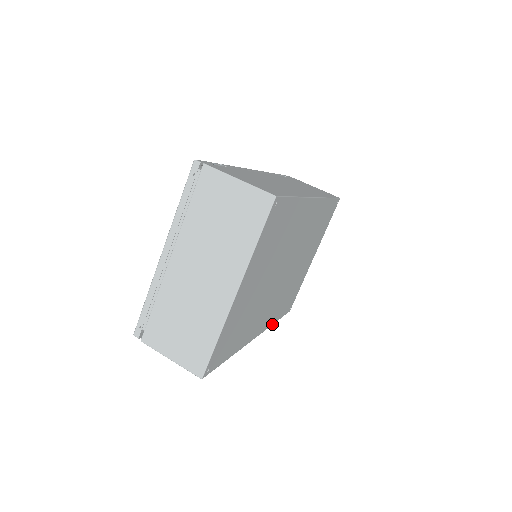
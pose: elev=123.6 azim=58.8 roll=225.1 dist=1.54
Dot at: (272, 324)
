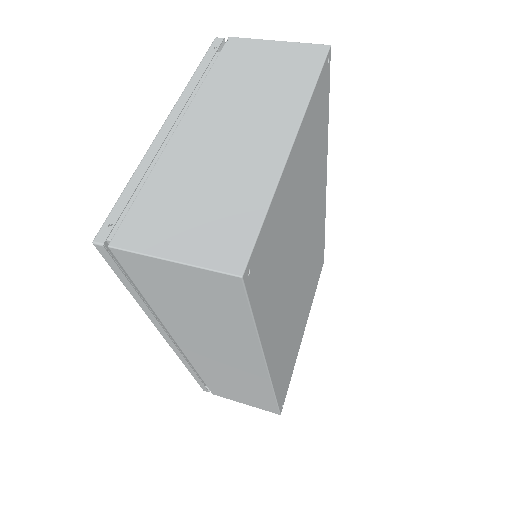
Dot at: (274, 391)
